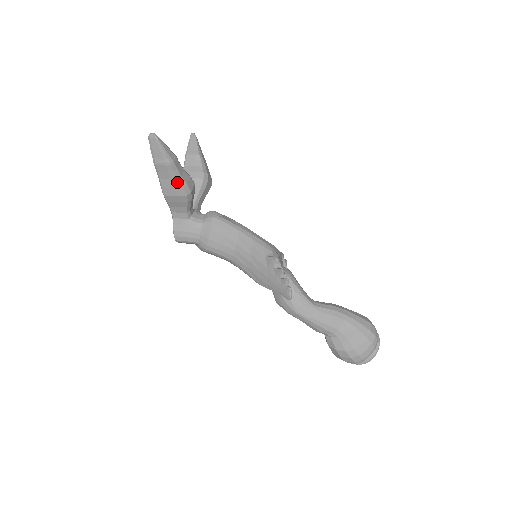
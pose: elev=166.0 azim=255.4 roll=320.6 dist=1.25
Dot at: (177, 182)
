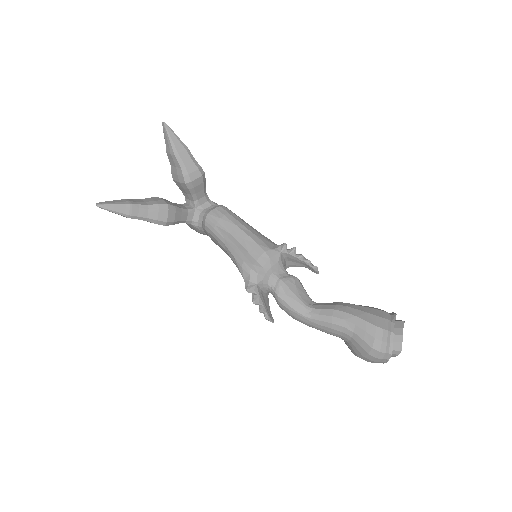
Dot at: (148, 221)
